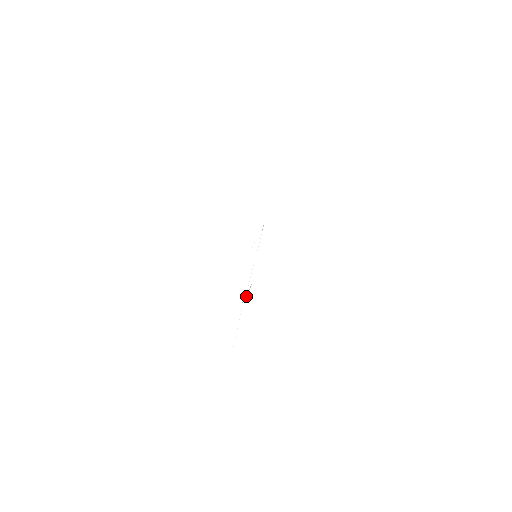
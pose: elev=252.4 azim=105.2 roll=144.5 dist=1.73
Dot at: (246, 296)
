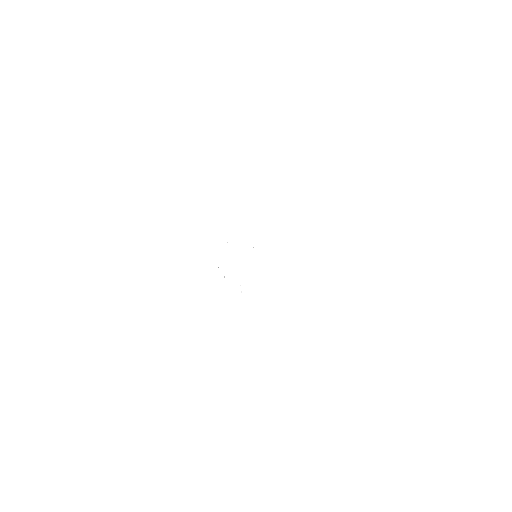
Dot at: occluded
